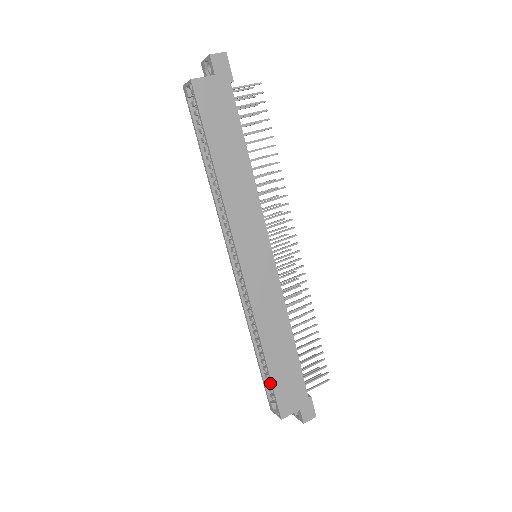
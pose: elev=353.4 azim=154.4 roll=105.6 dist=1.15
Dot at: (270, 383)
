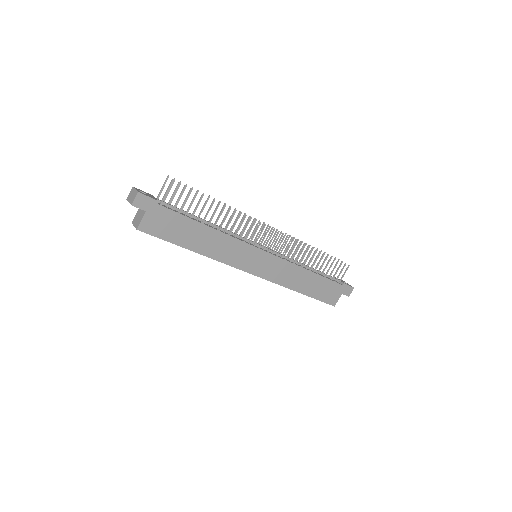
Dot at: occluded
